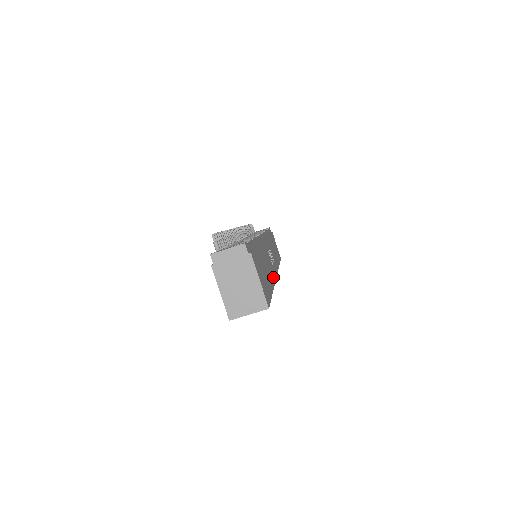
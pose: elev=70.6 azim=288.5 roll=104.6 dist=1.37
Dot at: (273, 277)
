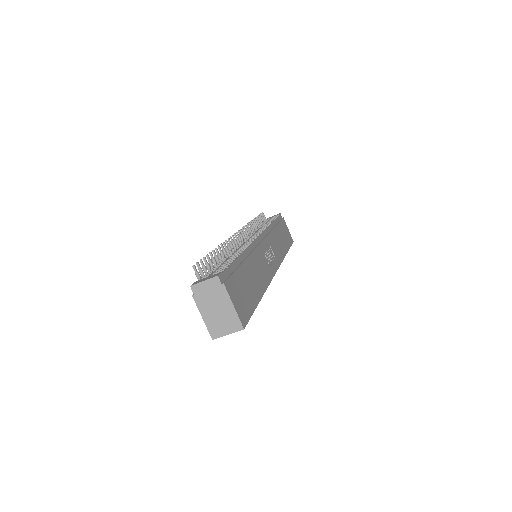
Dot at: (266, 281)
